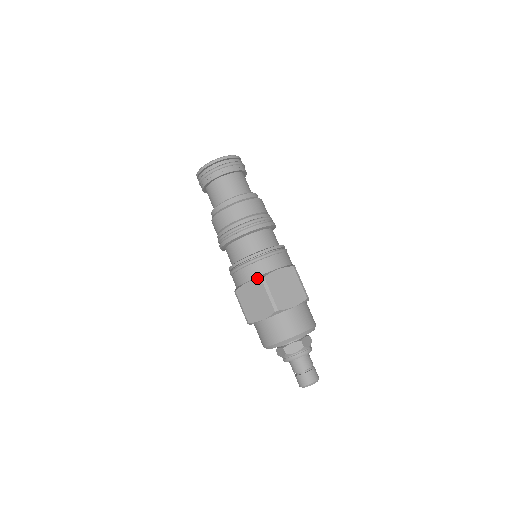
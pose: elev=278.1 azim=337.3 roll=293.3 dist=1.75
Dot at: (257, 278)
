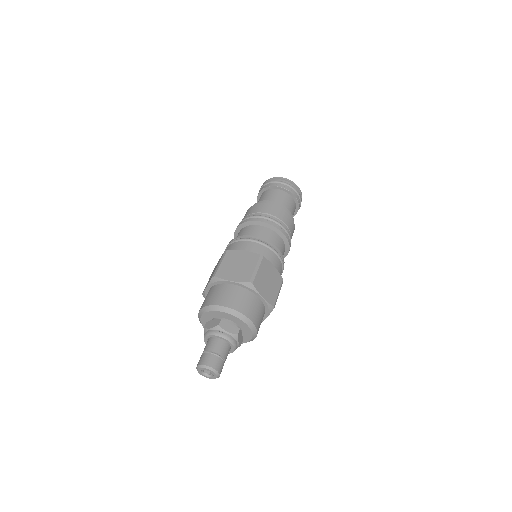
Dot at: occluded
